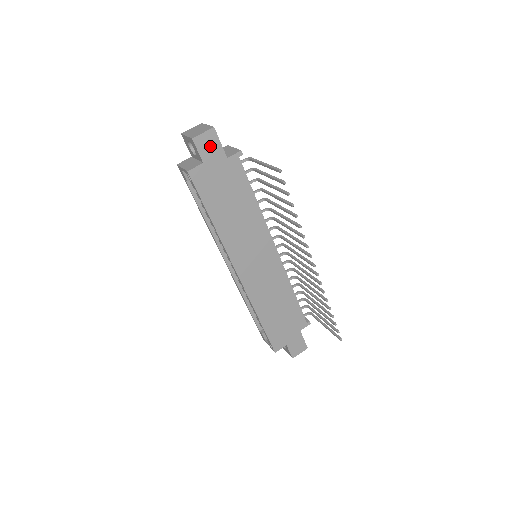
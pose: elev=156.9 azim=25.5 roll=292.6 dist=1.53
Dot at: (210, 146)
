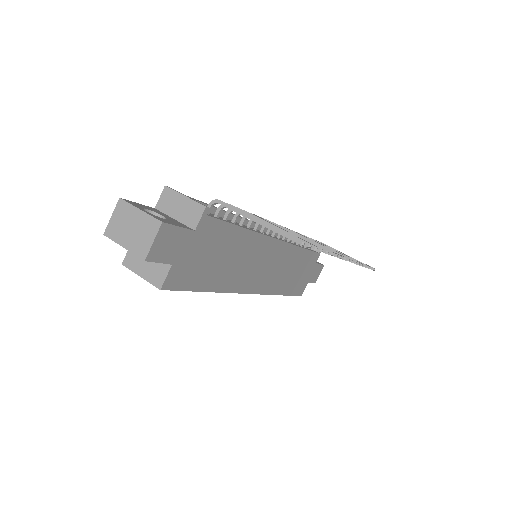
Dot at: (169, 243)
